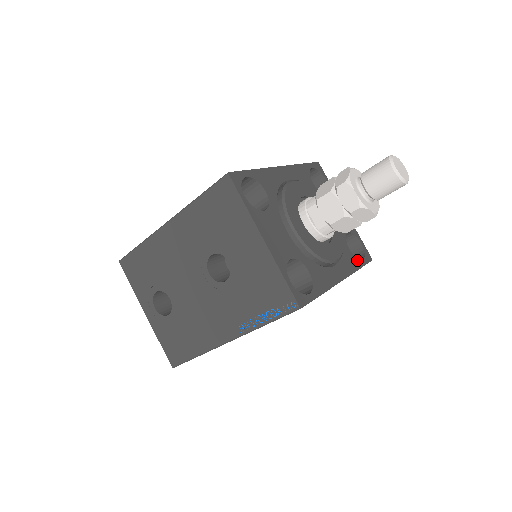
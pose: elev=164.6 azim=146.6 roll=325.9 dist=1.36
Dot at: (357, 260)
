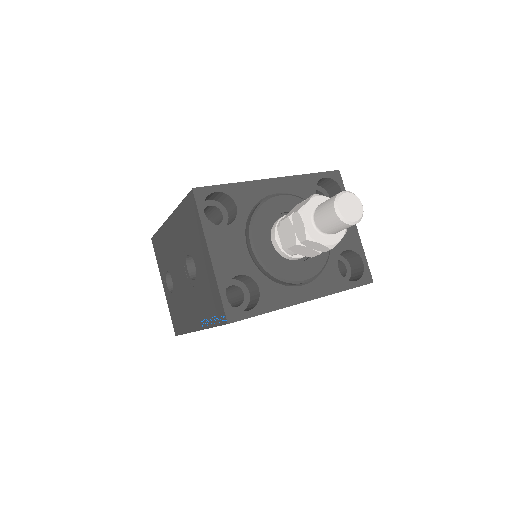
Dot at: (345, 281)
